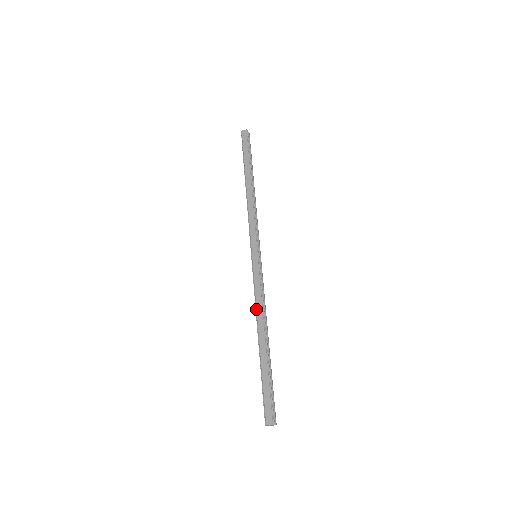
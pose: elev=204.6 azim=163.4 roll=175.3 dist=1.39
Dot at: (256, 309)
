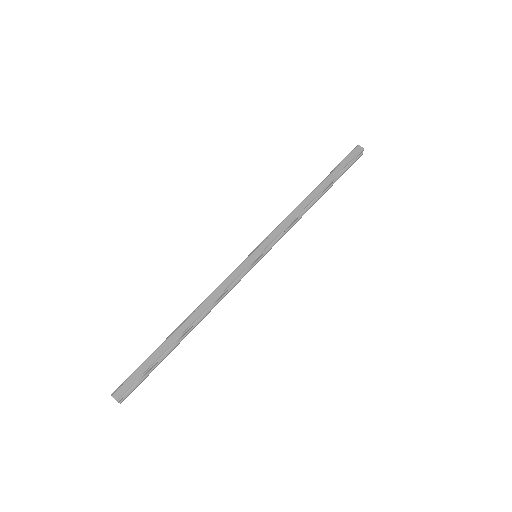
Dot at: (208, 297)
